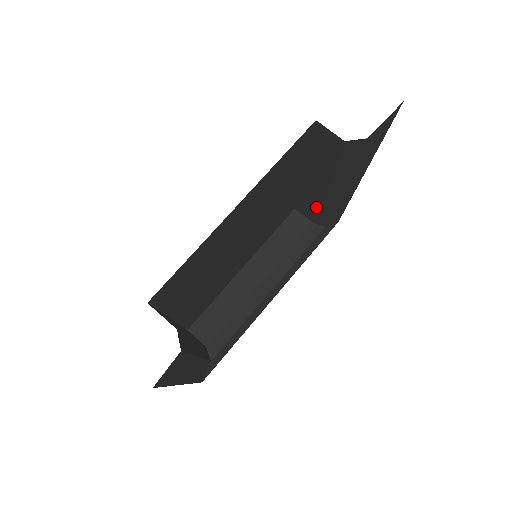
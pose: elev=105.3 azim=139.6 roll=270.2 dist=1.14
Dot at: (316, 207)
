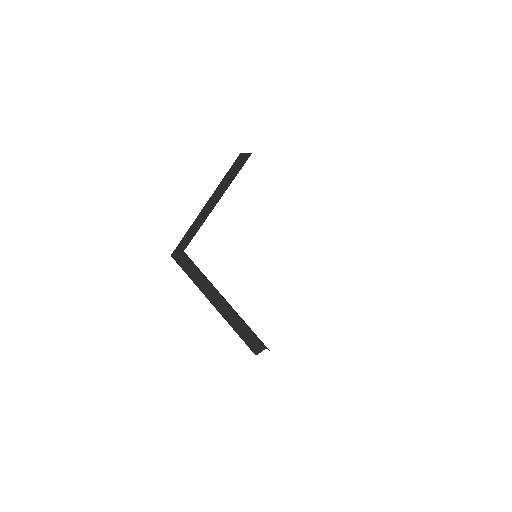
Dot at: occluded
